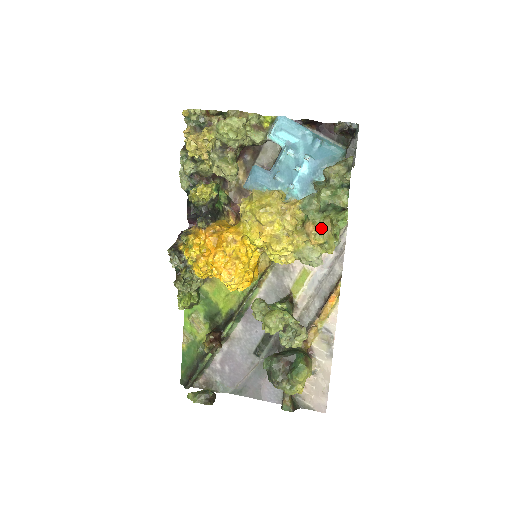
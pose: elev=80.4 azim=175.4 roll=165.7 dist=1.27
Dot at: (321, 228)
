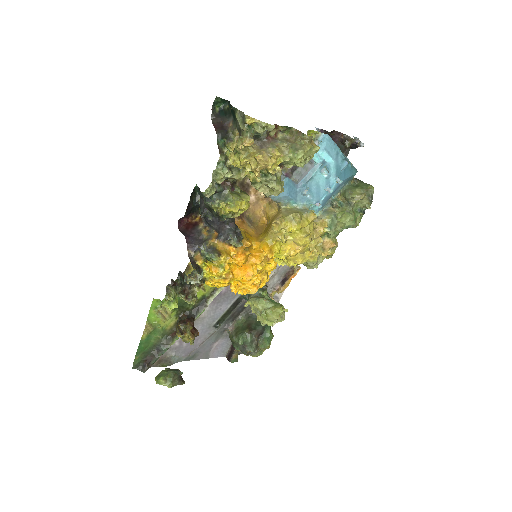
Dot at: (337, 245)
